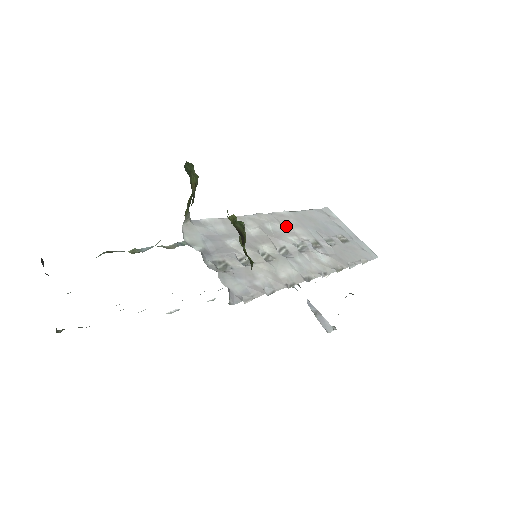
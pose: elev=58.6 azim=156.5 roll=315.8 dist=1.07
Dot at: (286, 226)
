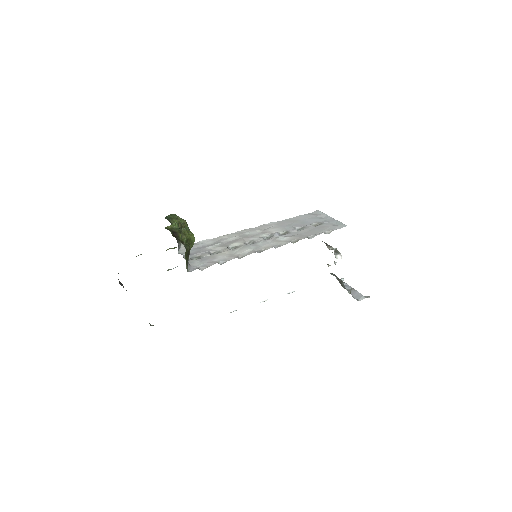
Dot at: (264, 230)
